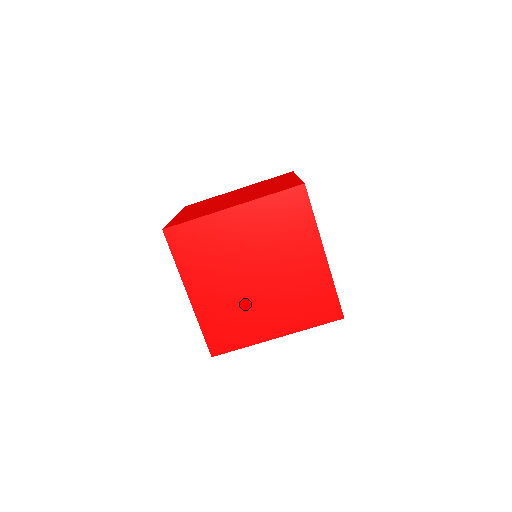
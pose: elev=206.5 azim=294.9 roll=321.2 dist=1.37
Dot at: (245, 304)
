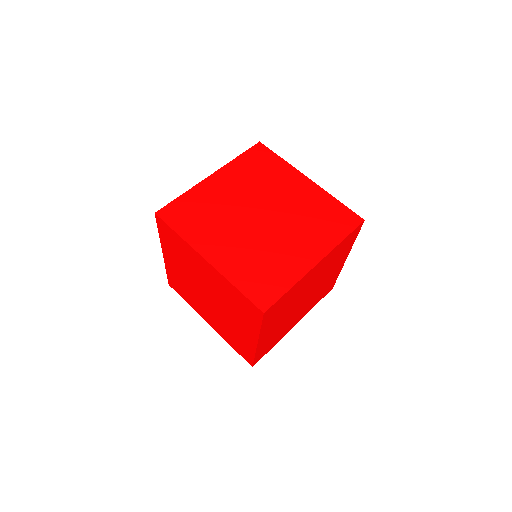
Dot at: (289, 321)
